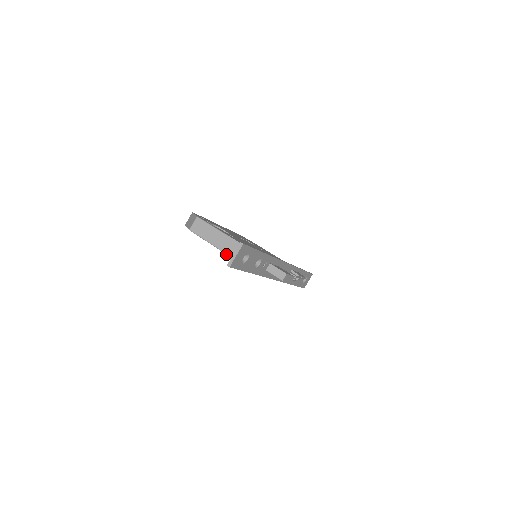
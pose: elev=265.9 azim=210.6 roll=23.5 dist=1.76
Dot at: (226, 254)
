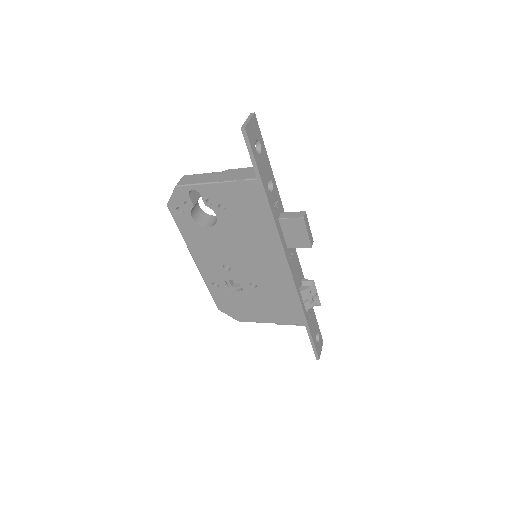
Dot at: (229, 180)
